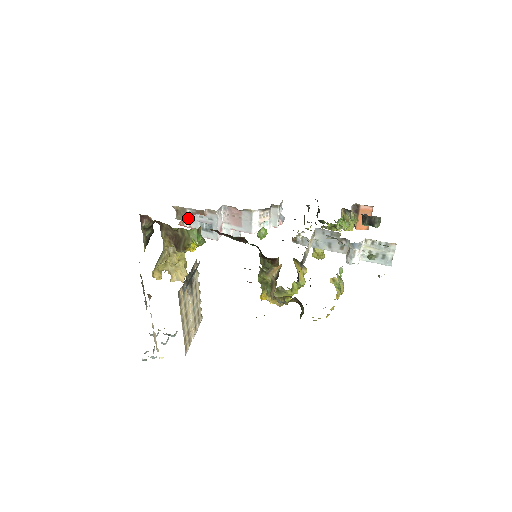
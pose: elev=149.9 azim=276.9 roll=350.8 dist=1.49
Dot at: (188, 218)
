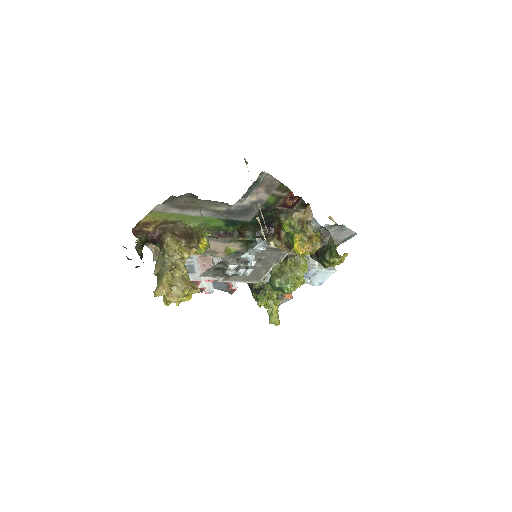
Dot at: occluded
